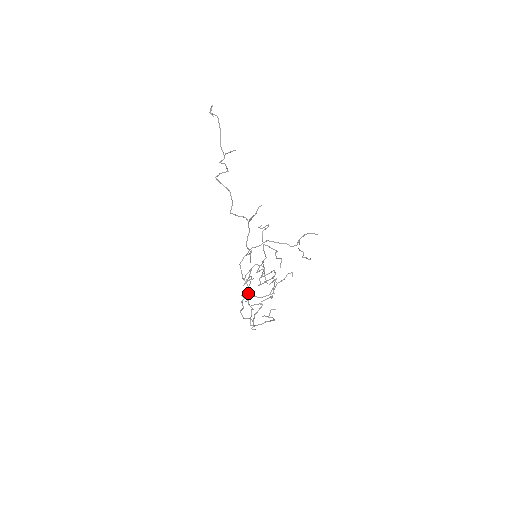
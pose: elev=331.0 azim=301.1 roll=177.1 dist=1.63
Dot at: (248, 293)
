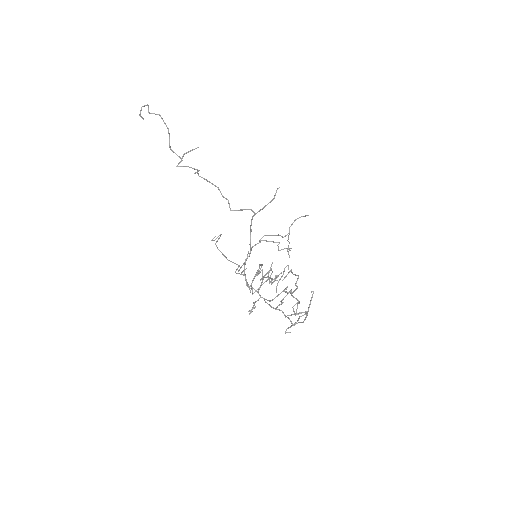
Dot at: occluded
